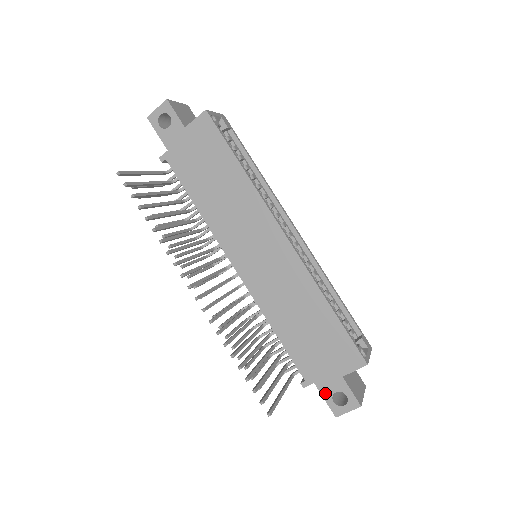
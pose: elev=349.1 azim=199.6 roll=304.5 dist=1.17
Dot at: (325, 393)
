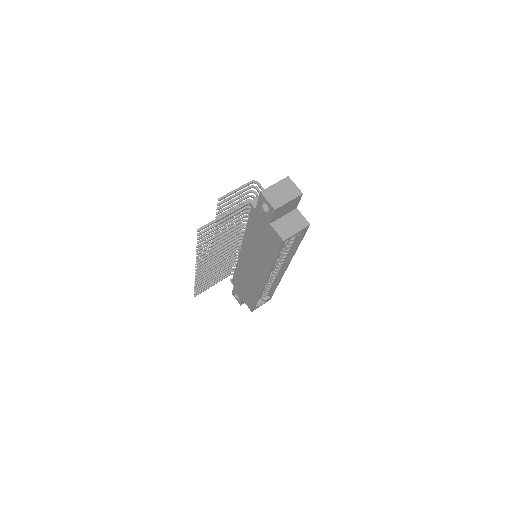
Dot at: (234, 290)
